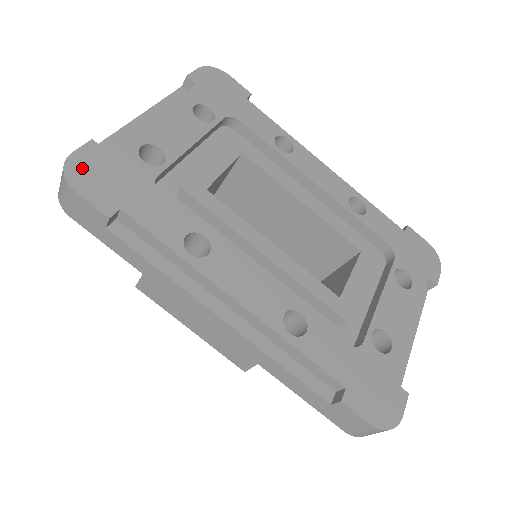
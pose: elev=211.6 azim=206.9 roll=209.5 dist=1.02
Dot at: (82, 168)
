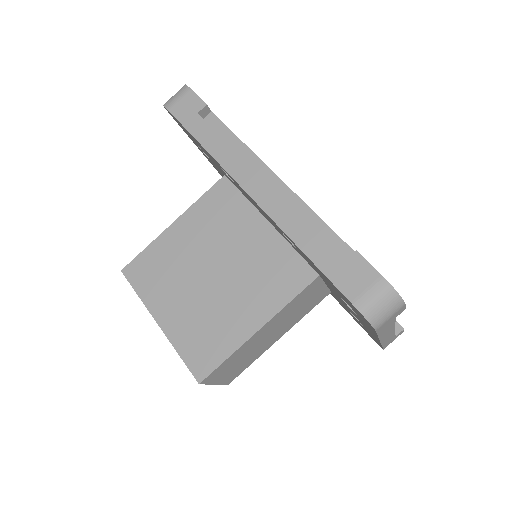
Dot at: occluded
